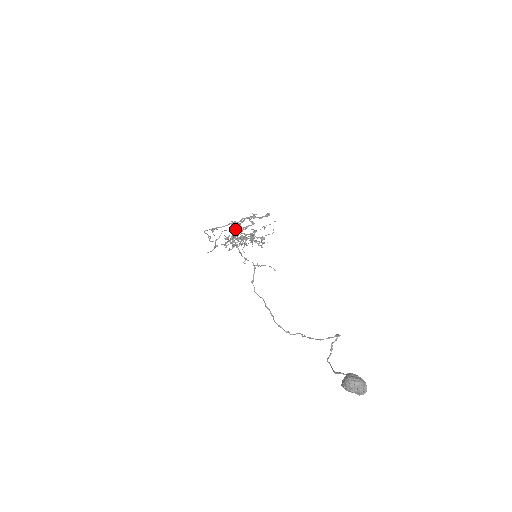
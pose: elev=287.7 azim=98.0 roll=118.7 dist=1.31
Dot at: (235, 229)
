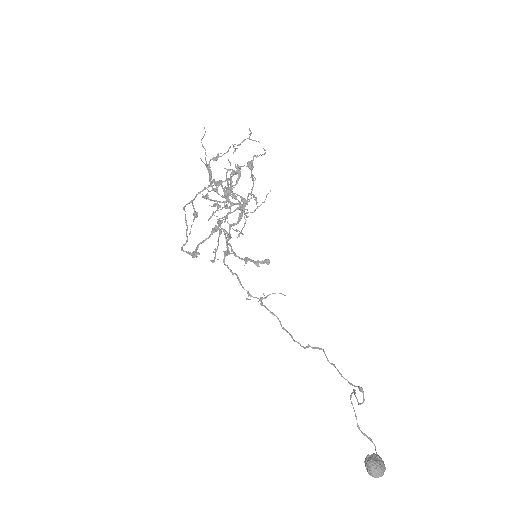
Dot at: (204, 127)
